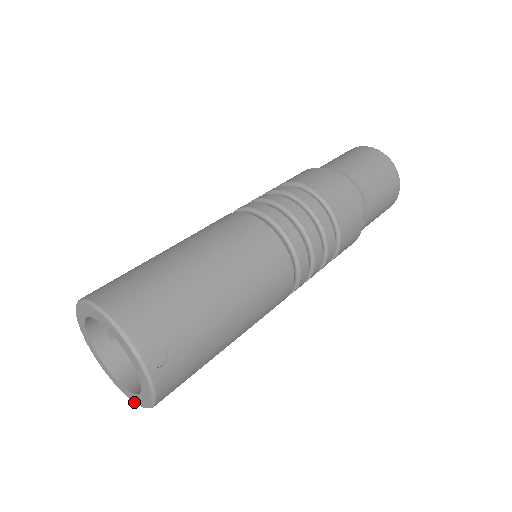
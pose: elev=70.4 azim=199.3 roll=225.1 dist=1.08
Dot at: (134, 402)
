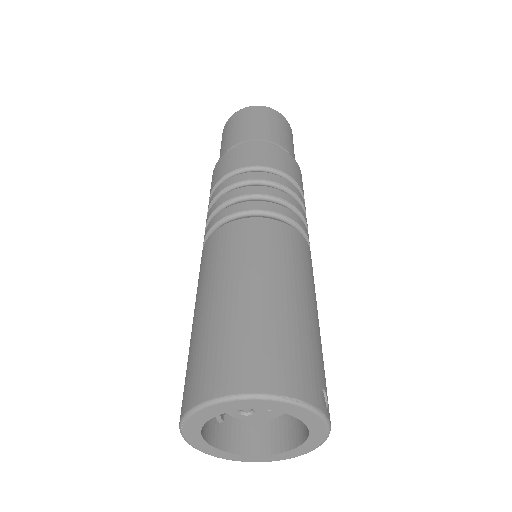
Dot at: occluded
